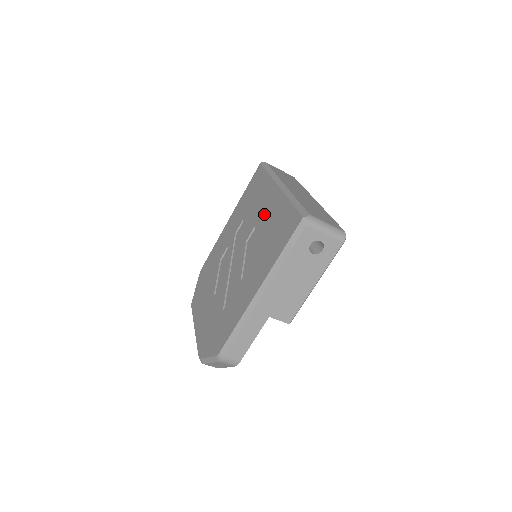
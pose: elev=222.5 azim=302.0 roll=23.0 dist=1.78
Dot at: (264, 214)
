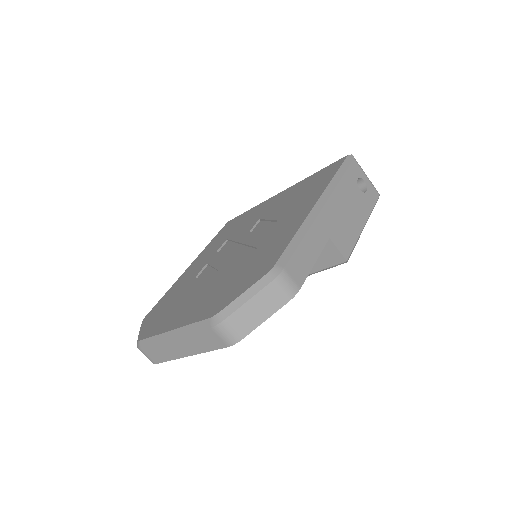
Dot at: (271, 206)
